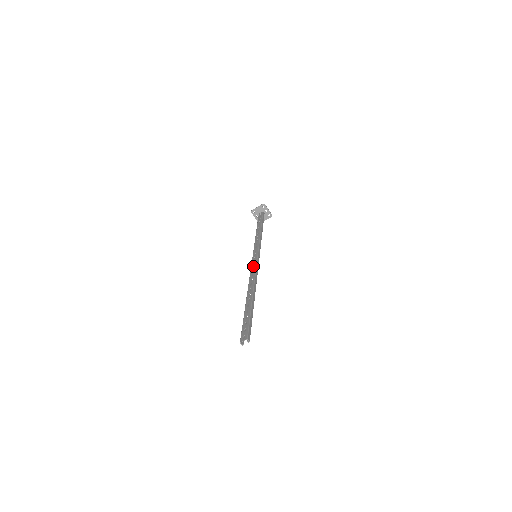
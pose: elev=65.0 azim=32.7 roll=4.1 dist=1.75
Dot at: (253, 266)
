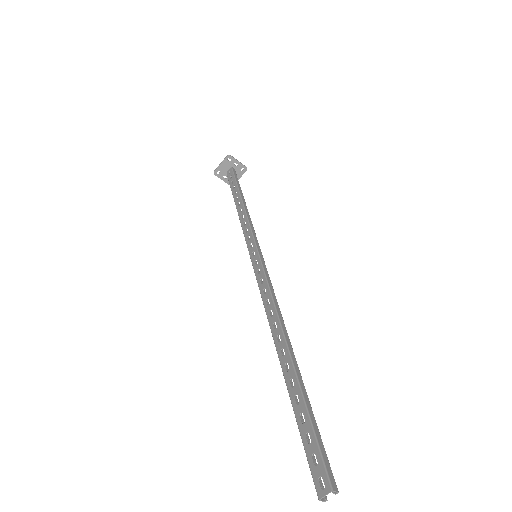
Dot at: (260, 279)
